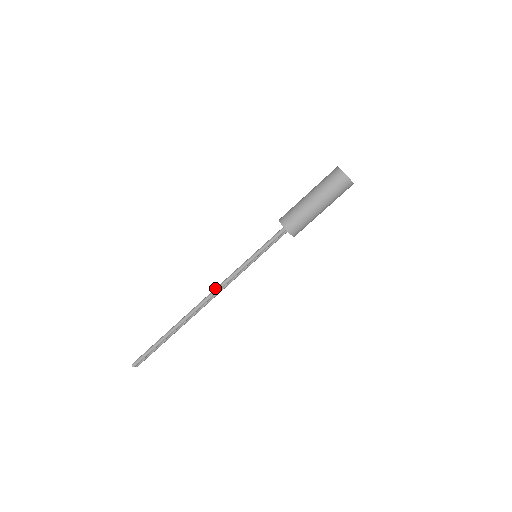
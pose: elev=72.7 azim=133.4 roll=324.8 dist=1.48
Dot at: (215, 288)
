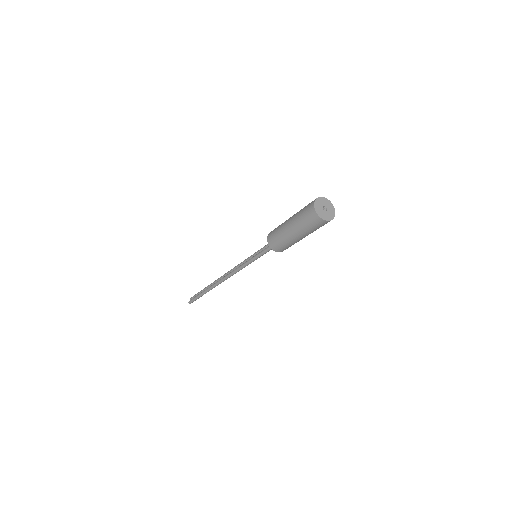
Dot at: (230, 274)
